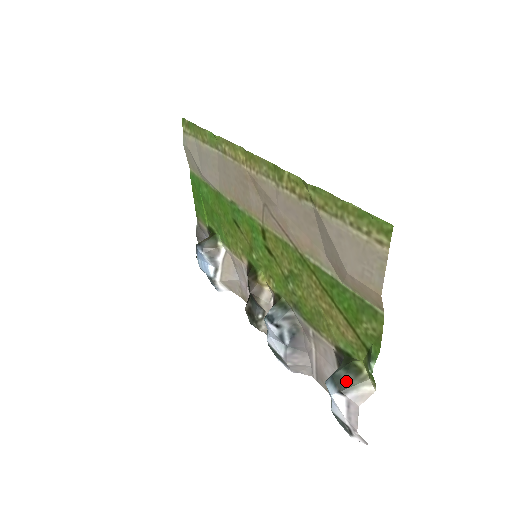
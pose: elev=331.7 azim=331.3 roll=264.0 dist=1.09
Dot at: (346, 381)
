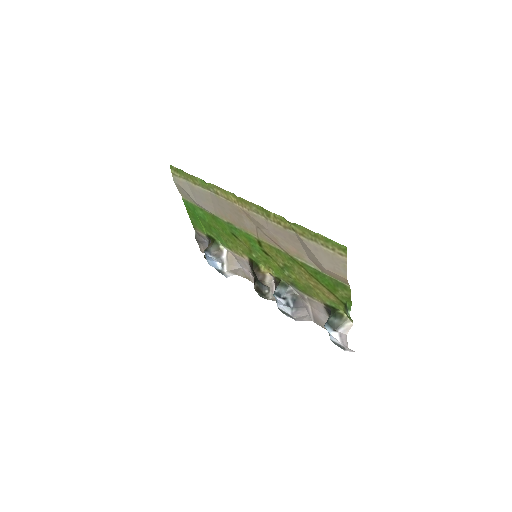
Dot at: (336, 323)
